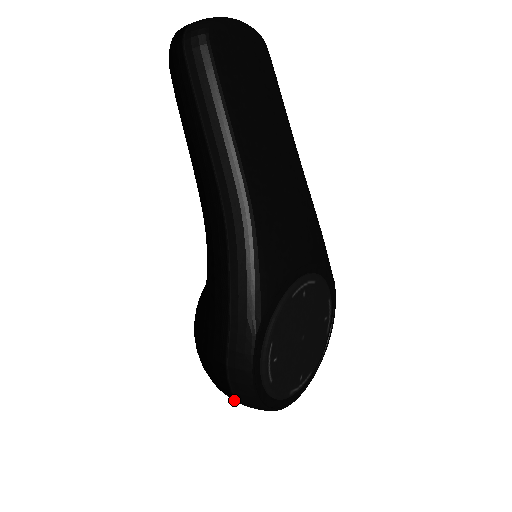
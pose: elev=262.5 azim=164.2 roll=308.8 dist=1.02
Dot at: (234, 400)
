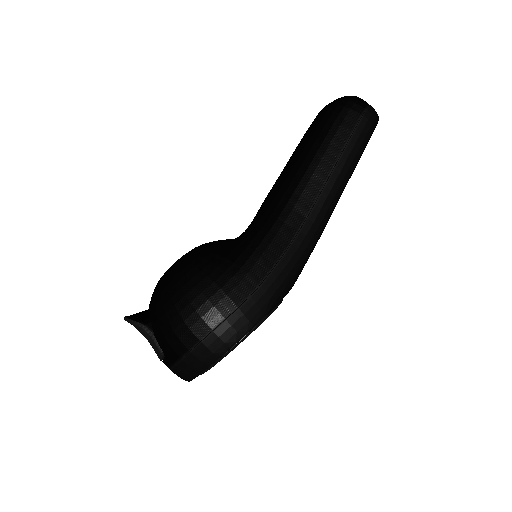
Dot at: (178, 349)
